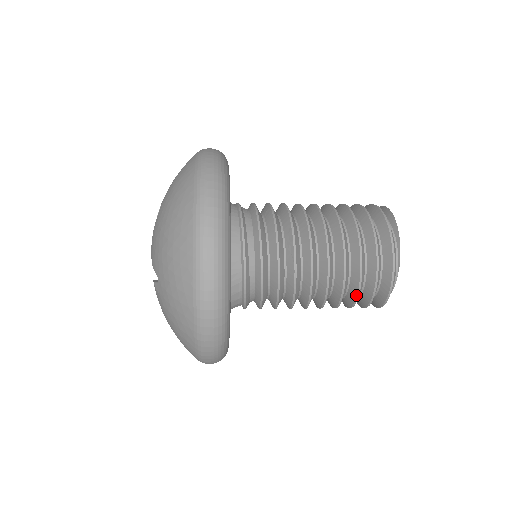
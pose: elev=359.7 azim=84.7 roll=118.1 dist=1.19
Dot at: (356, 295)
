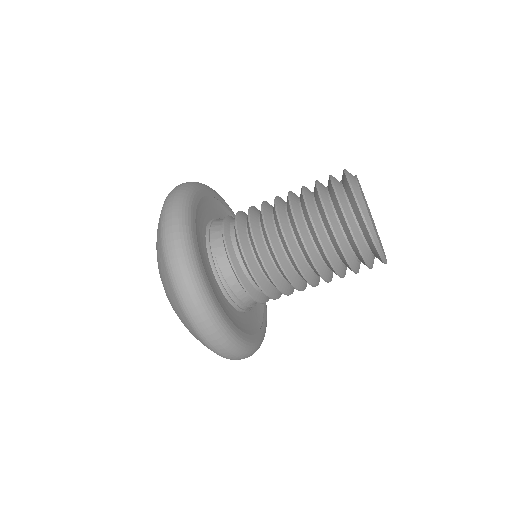
Dot at: (316, 188)
